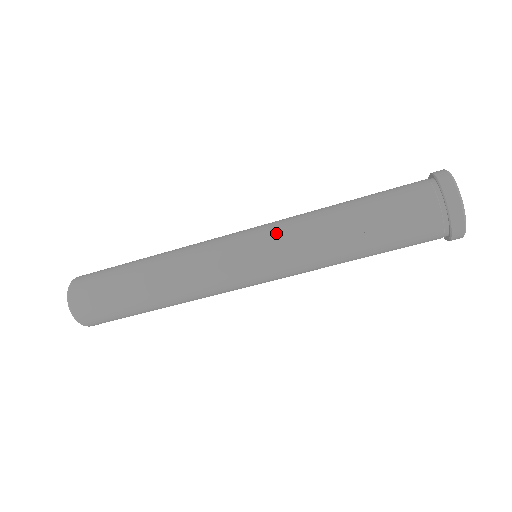
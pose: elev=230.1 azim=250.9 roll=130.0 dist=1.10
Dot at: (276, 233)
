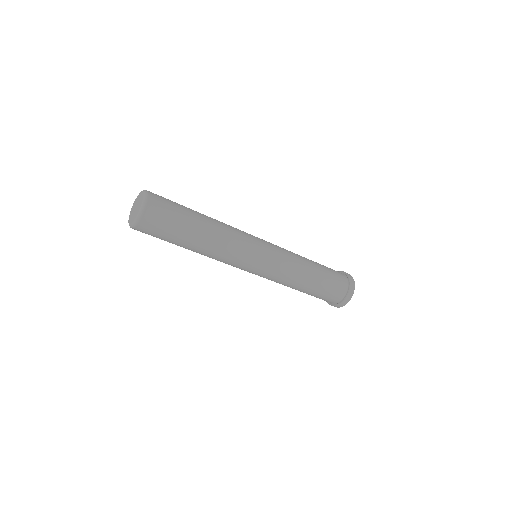
Dot at: (280, 262)
